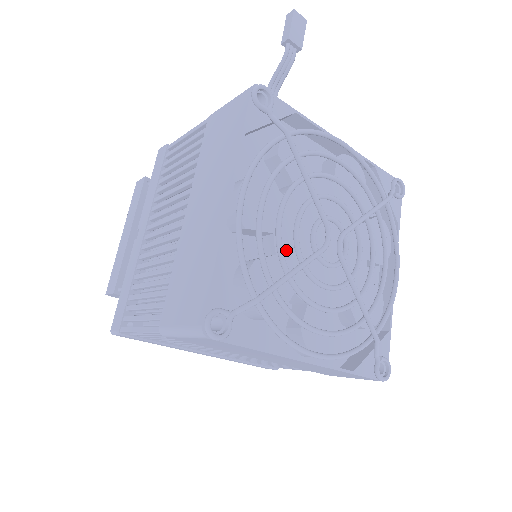
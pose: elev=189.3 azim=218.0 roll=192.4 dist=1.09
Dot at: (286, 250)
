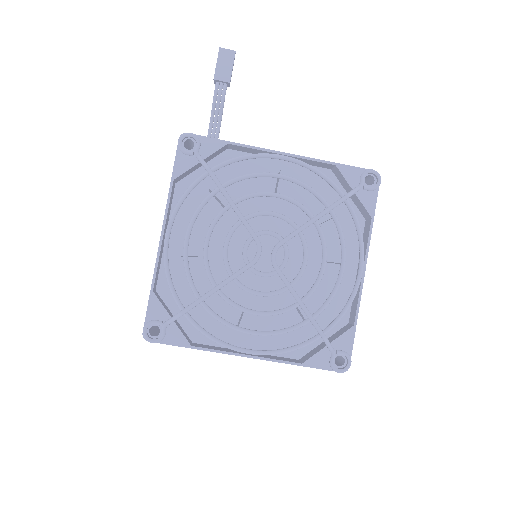
Dot at: (220, 267)
